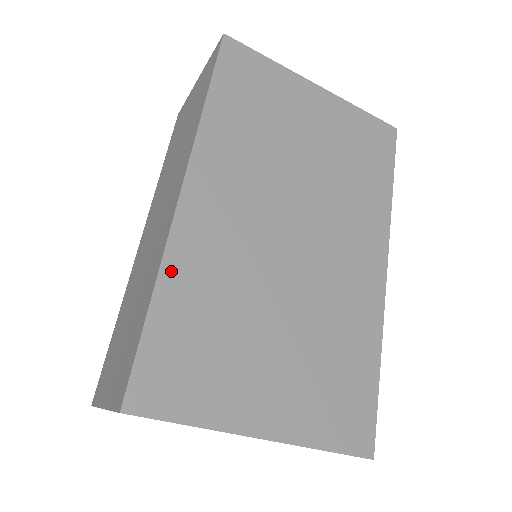
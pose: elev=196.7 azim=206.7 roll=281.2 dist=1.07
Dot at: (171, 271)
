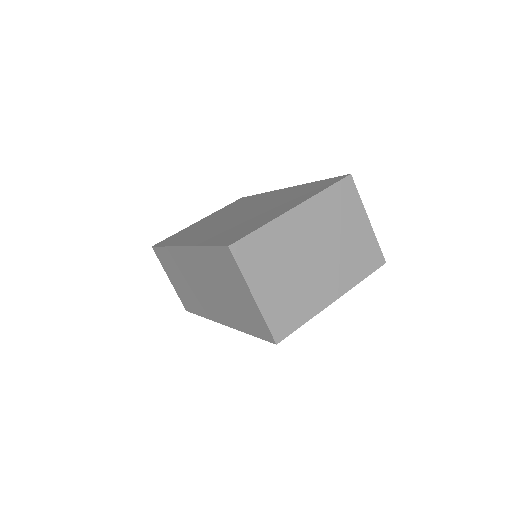
Dot at: (203, 243)
